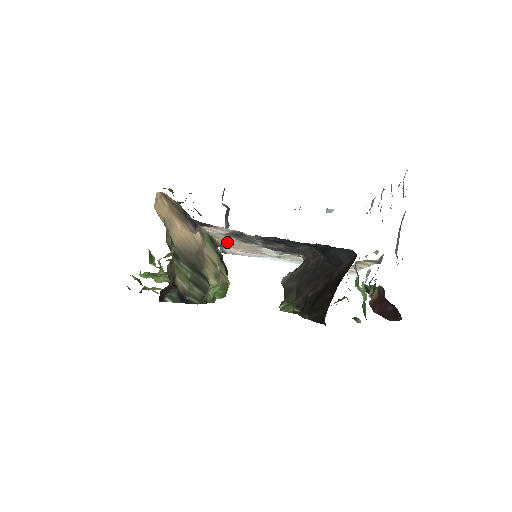
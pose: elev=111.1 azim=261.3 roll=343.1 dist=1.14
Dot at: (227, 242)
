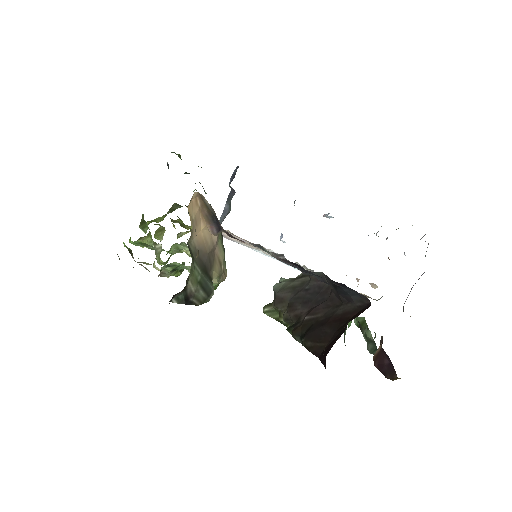
Dot at: occluded
